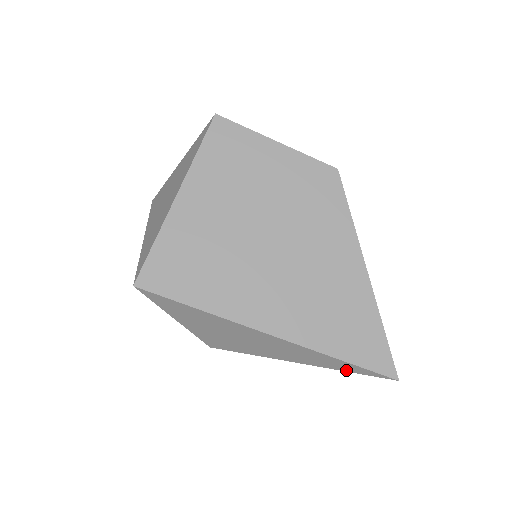
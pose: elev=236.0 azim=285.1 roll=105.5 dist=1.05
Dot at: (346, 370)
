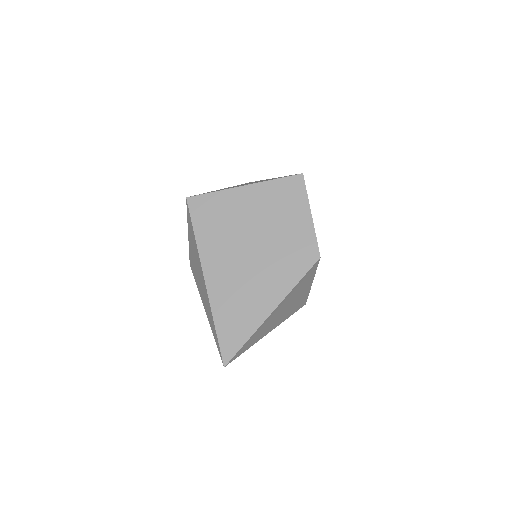
Dot at: (215, 337)
